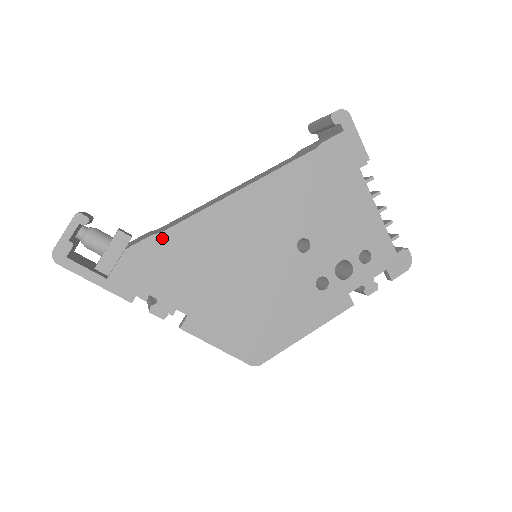
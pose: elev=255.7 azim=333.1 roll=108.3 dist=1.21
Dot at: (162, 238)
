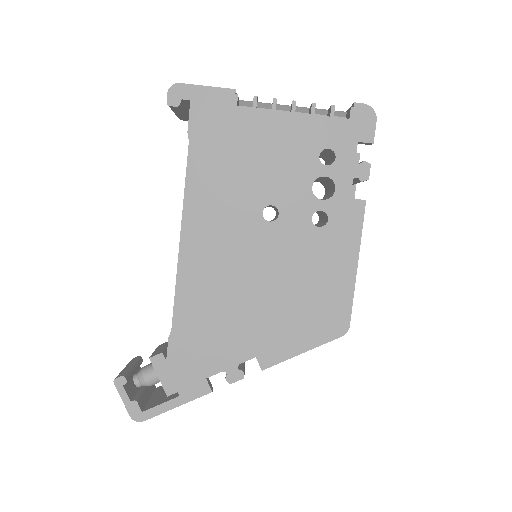
Dot at: (176, 333)
